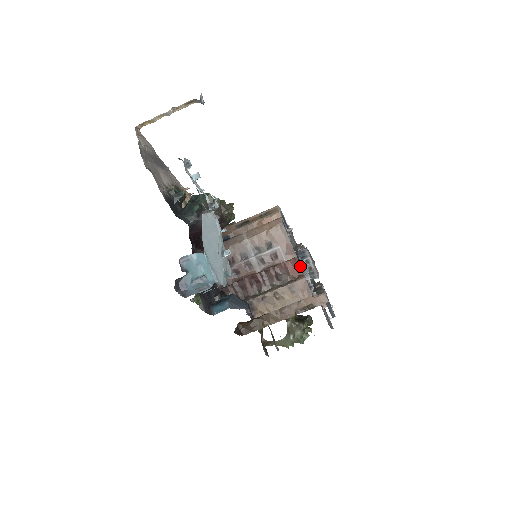
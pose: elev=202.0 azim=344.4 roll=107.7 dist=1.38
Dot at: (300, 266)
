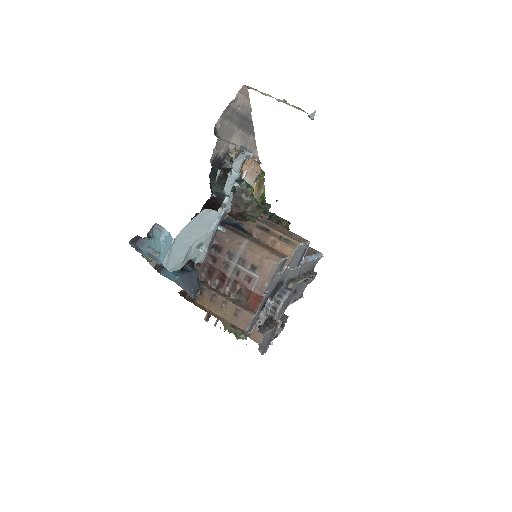
Dot at: (260, 304)
